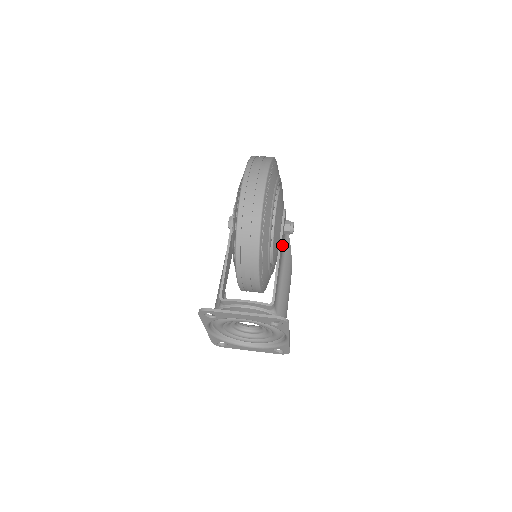
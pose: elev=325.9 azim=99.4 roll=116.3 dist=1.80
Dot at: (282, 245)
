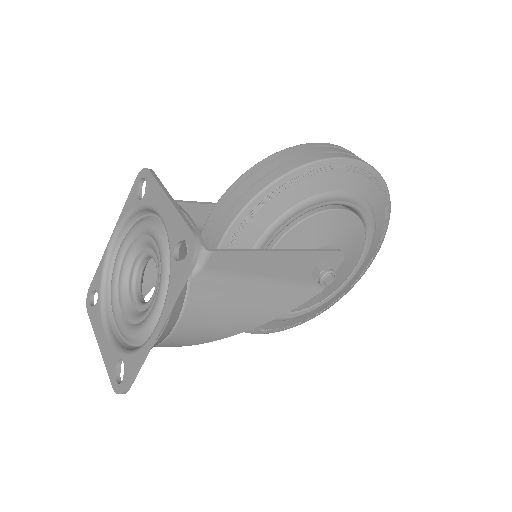
Dot at: (296, 271)
